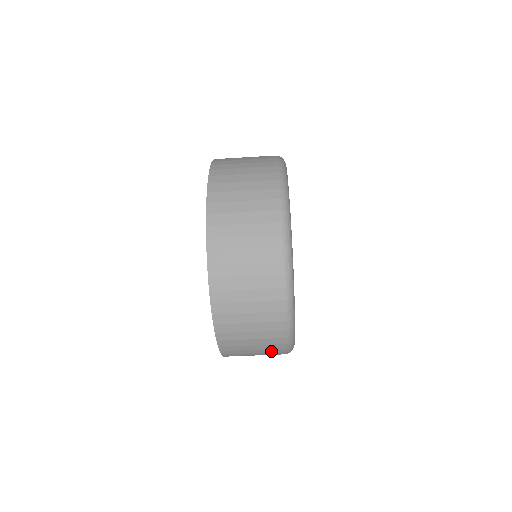
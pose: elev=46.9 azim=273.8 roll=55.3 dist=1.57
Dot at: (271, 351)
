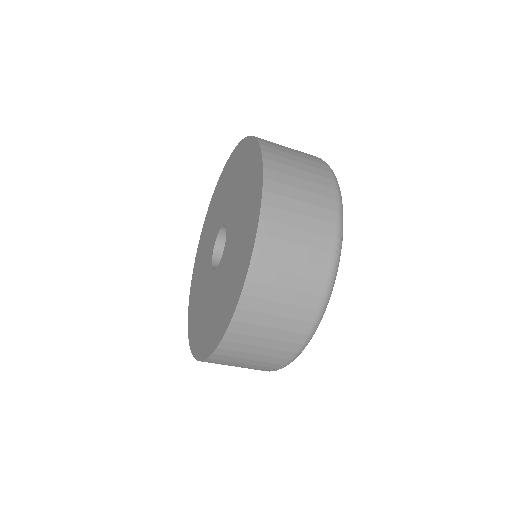
Dot at: occluded
